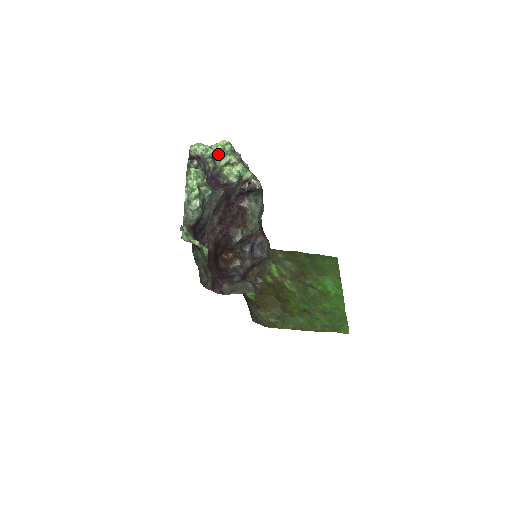
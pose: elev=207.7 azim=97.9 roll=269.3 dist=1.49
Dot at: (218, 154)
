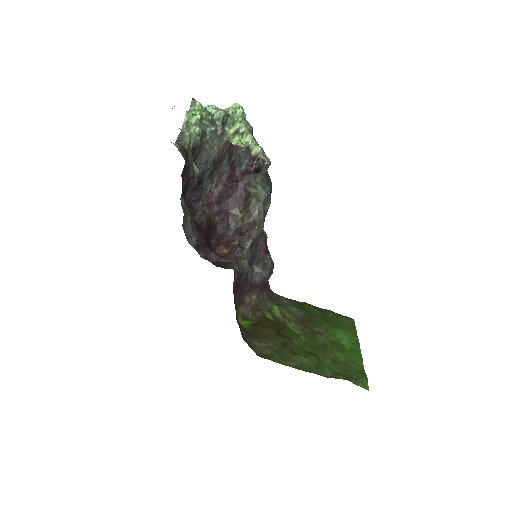
Dot at: (228, 118)
